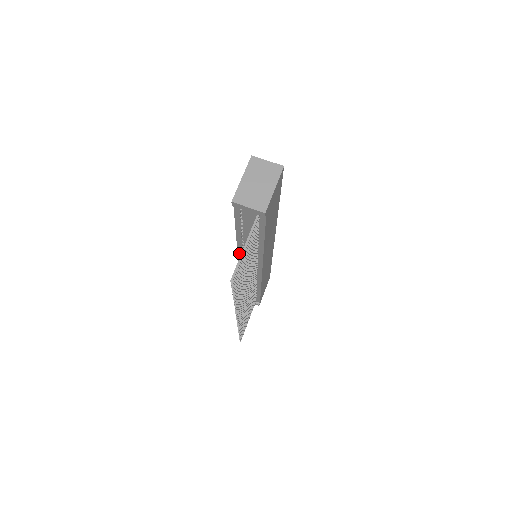
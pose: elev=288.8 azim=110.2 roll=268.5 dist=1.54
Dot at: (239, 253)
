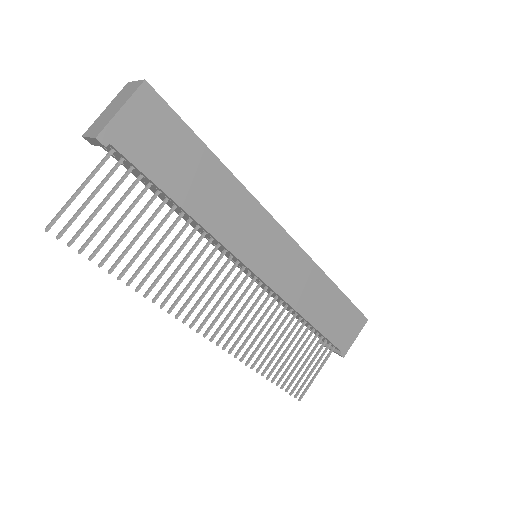
Dot at: (213, 244)
